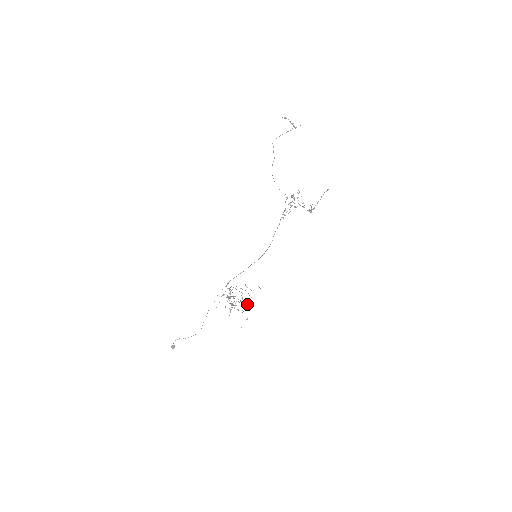
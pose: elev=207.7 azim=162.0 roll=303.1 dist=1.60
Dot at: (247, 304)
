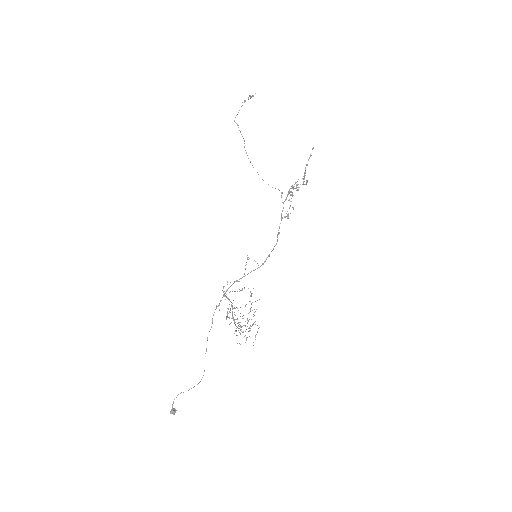
Dot at: occluded
